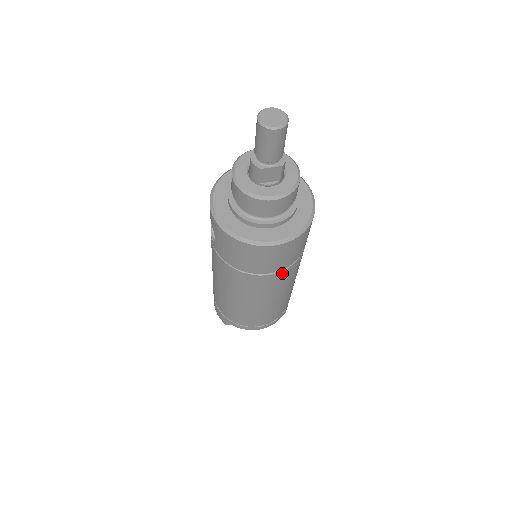
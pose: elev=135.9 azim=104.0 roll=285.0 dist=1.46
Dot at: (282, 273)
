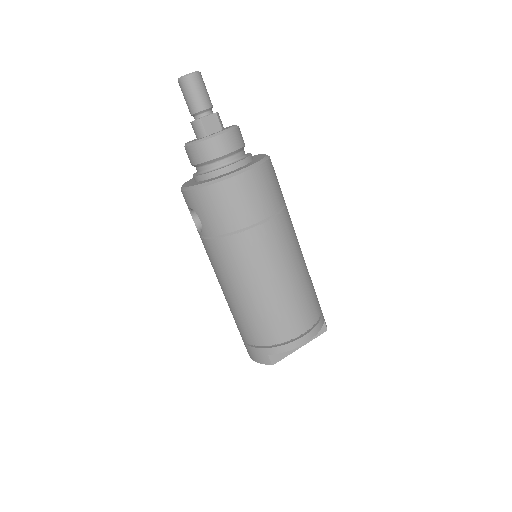
Dot at: (275, 222)
